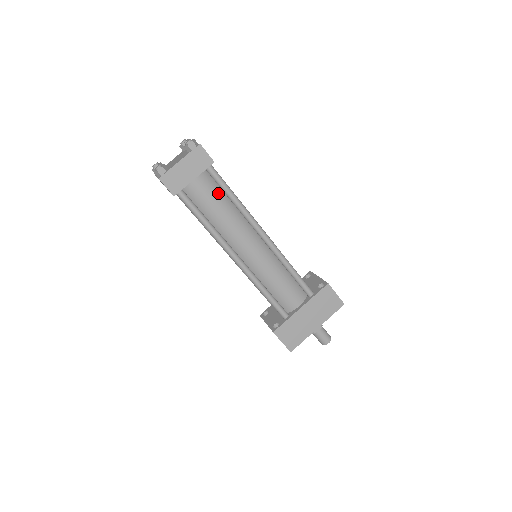
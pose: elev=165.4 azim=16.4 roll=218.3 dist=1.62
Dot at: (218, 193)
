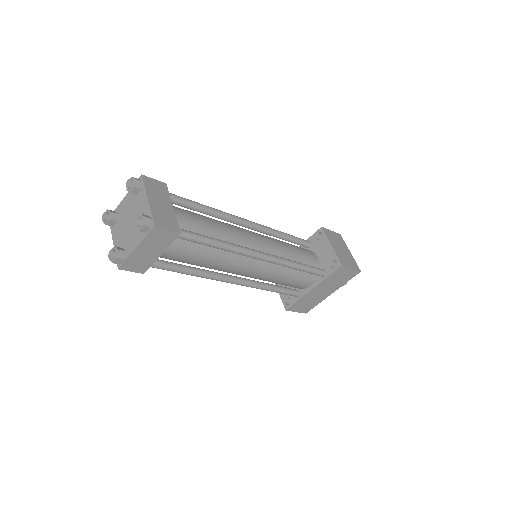
Dot at: (195, 246)
